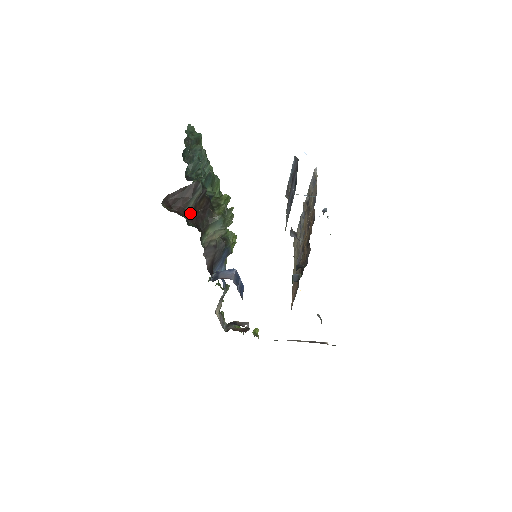
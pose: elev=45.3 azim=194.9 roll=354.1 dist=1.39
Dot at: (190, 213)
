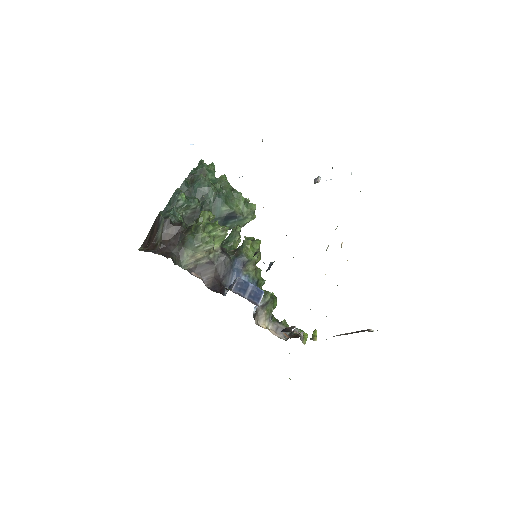
Dot at: (159, 245)
